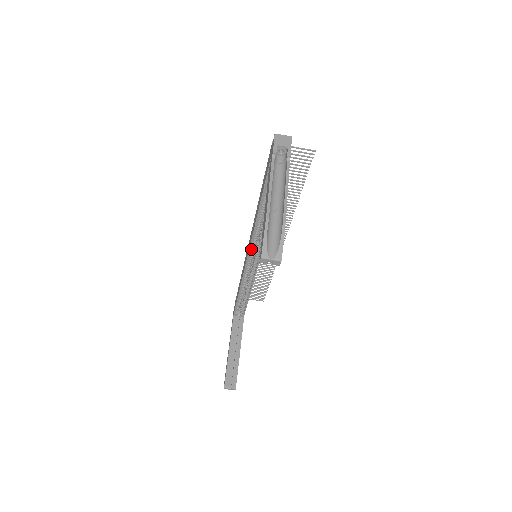
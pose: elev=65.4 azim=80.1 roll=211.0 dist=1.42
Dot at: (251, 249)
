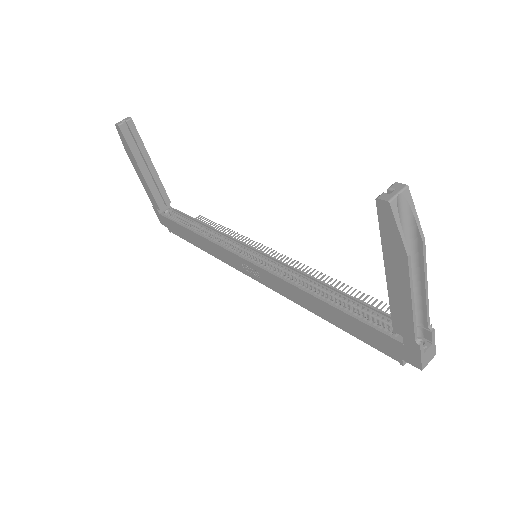
Dot at: (241, 256)
